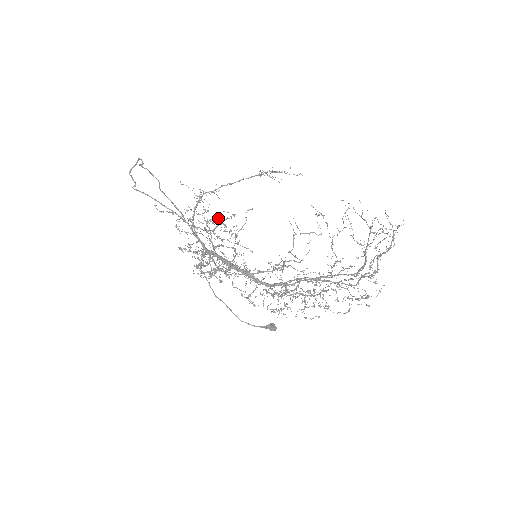
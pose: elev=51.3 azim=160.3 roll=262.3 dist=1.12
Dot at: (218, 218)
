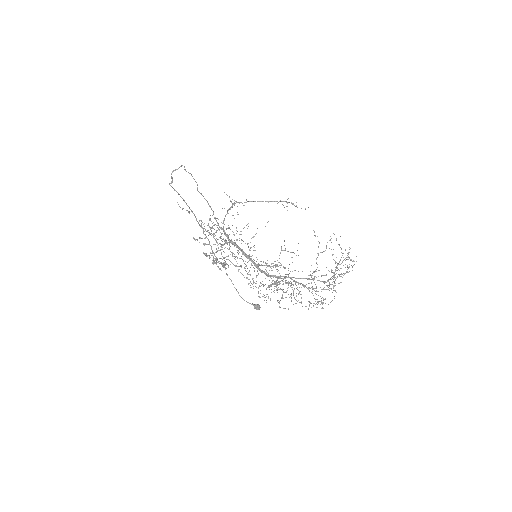
Dot at: (217, 227)
